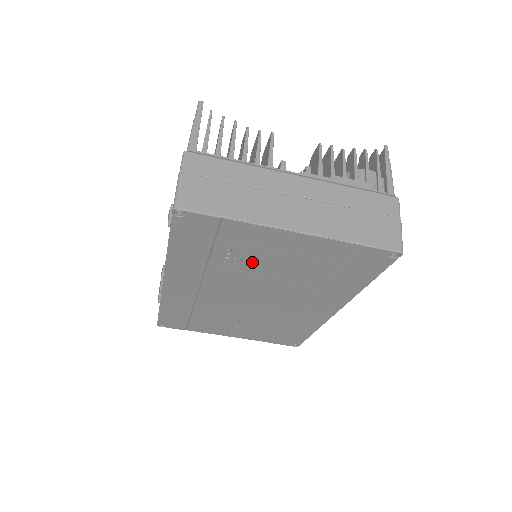
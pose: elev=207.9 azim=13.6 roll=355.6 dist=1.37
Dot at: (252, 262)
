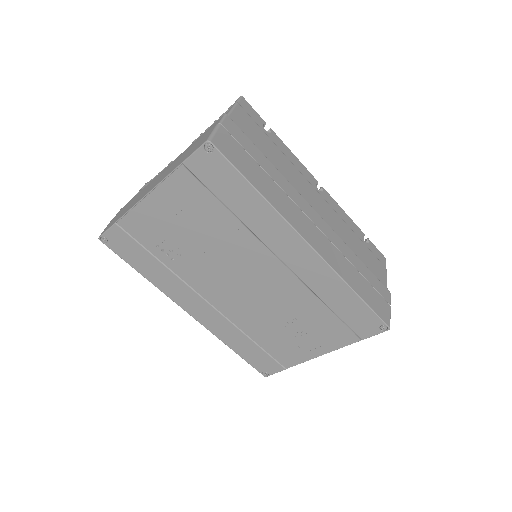
Dot at: (181, 245)
